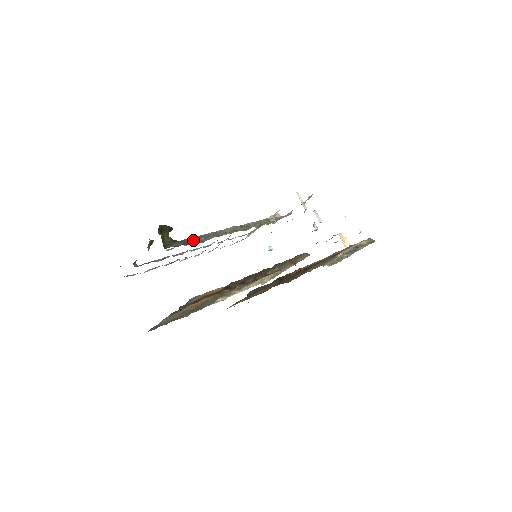
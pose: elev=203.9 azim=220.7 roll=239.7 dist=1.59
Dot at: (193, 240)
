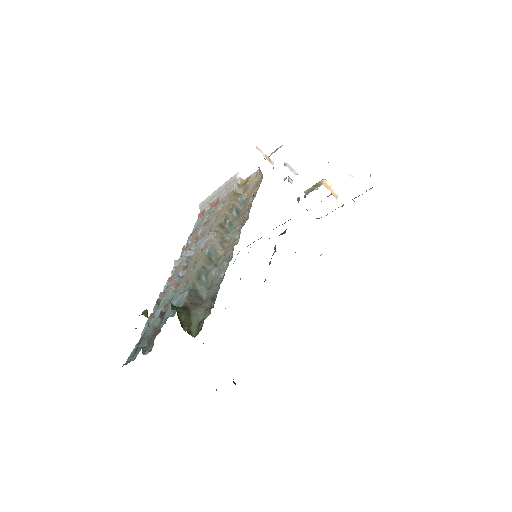
Dot at: (197, 289)
